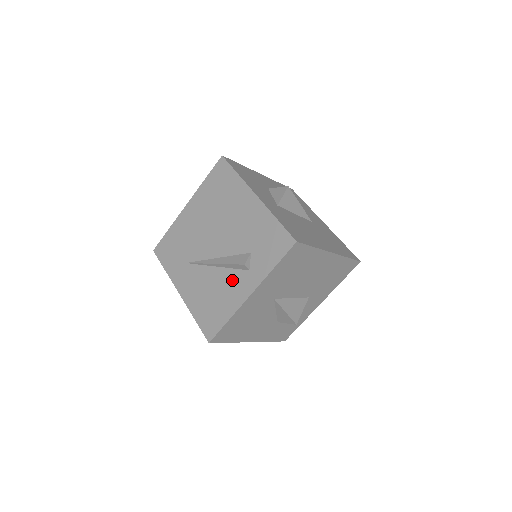
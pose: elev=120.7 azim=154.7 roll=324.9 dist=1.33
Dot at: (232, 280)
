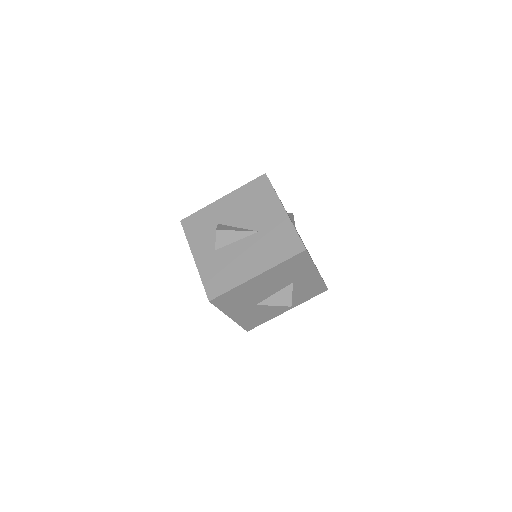
Dot at: occluded
